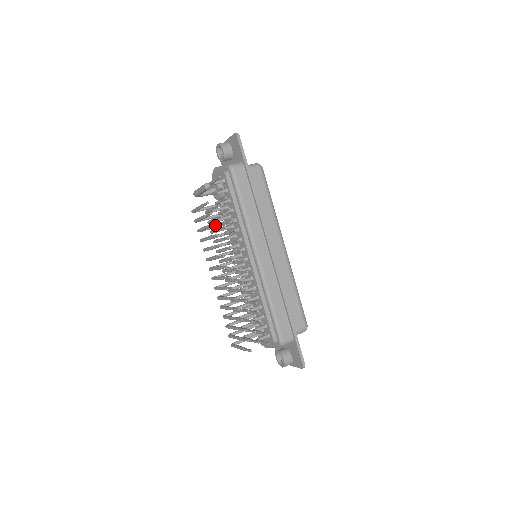
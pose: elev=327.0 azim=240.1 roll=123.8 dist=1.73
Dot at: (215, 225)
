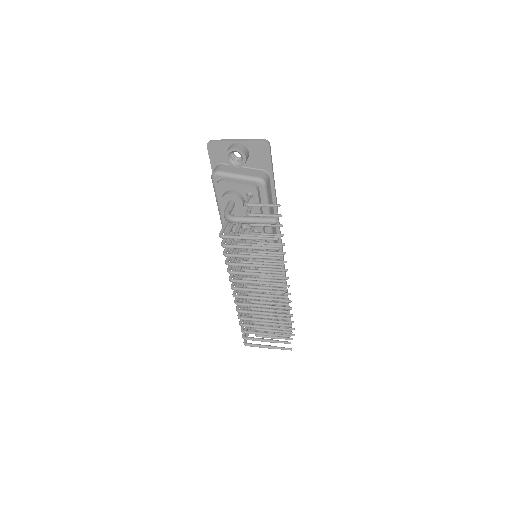
Dot at: (231, 240)
